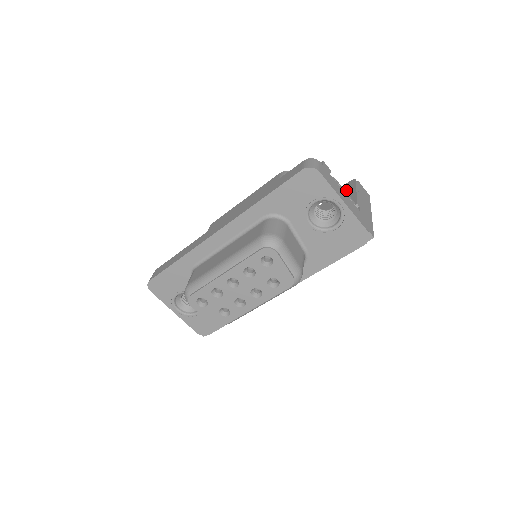
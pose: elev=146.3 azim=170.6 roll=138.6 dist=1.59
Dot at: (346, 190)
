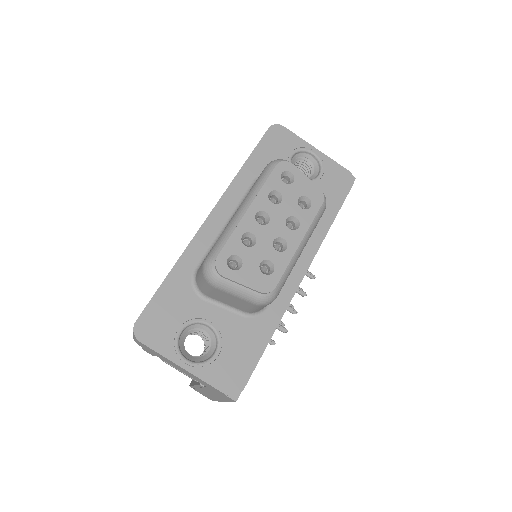
Dot at: occluded
